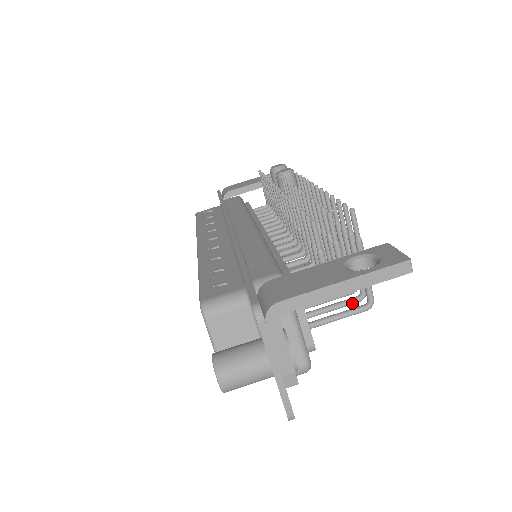
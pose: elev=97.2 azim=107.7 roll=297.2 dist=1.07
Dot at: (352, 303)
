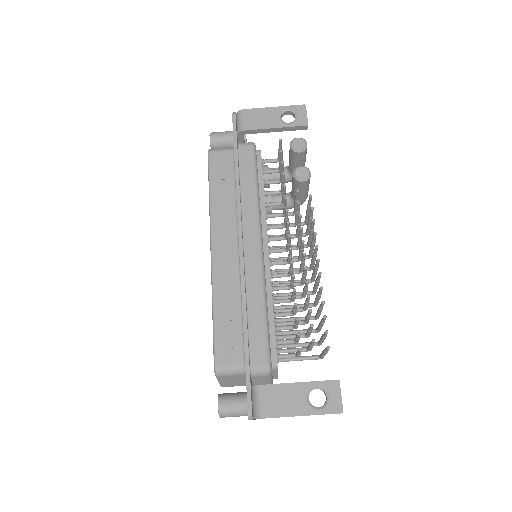
Dot at: occluded
